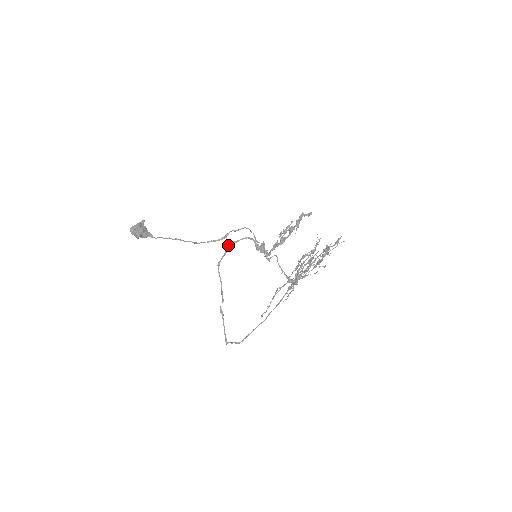
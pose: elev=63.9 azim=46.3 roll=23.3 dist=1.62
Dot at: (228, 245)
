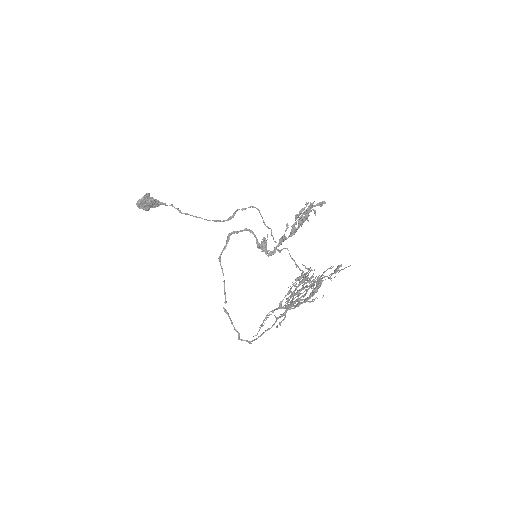
Dot at: (228, 236)
